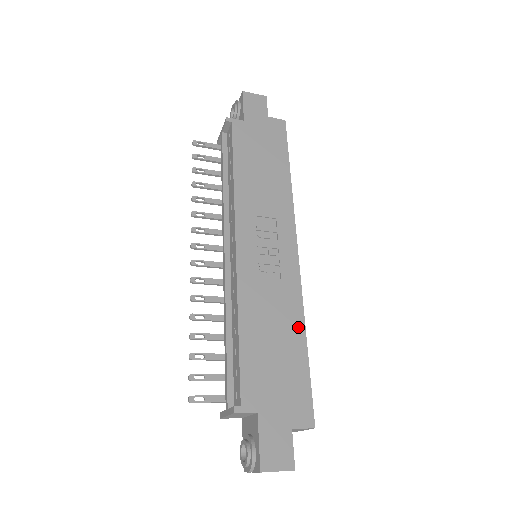
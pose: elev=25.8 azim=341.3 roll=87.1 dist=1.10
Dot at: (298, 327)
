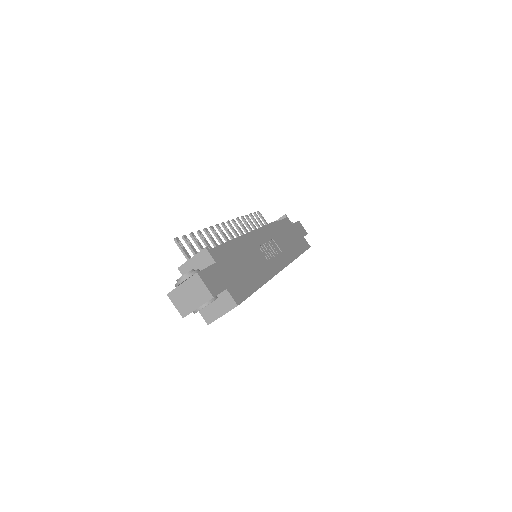
Dot at: (261, 279)
